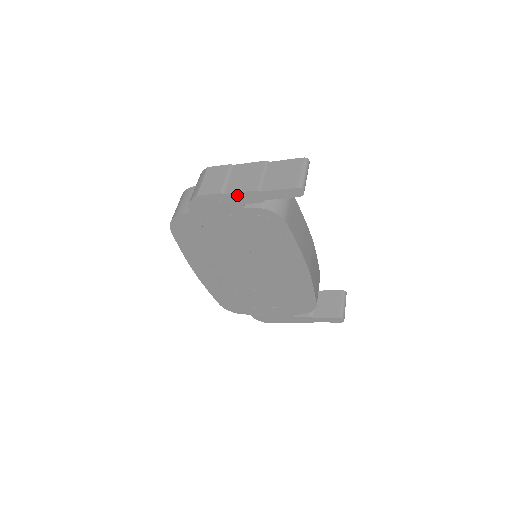
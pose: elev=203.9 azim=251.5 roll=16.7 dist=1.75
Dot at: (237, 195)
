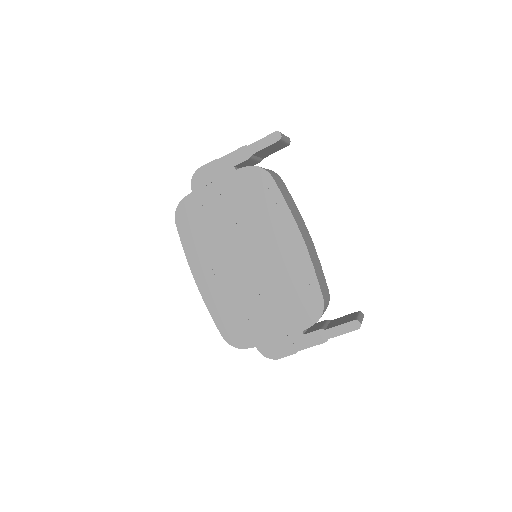
Dot at: (229, 157)
